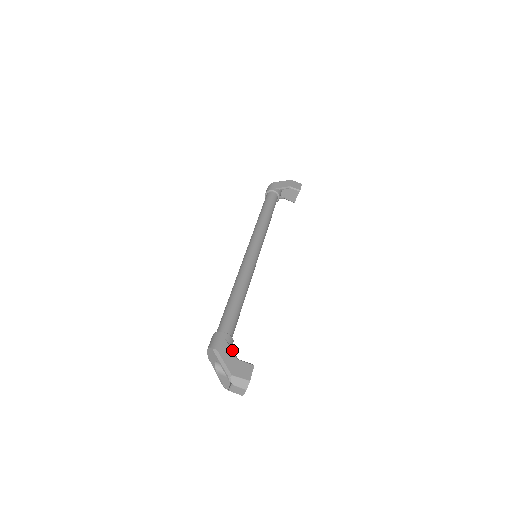
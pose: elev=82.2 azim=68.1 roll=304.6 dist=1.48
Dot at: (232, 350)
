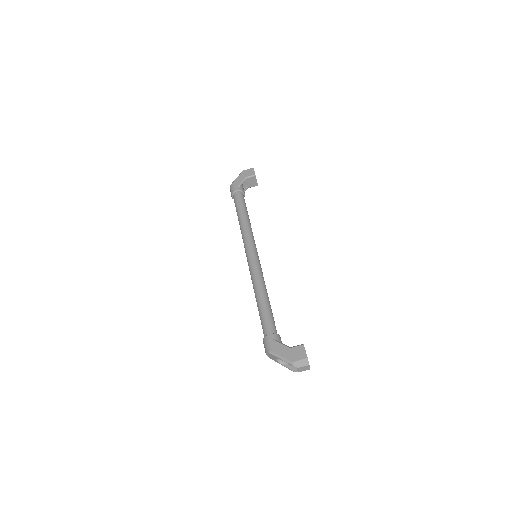
Dot at: (282, 344)
